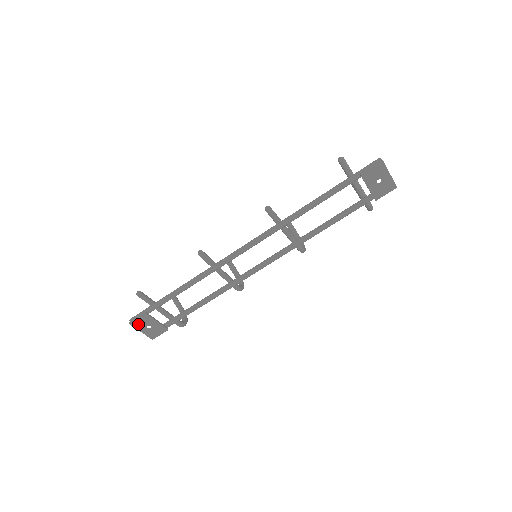
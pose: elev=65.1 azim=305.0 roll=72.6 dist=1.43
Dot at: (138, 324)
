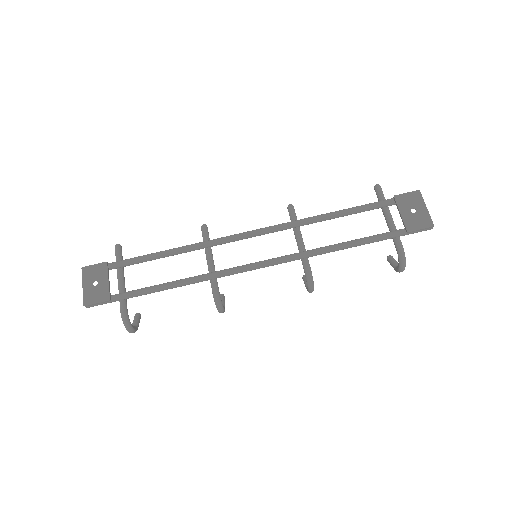
Dot at: (89, 273)
